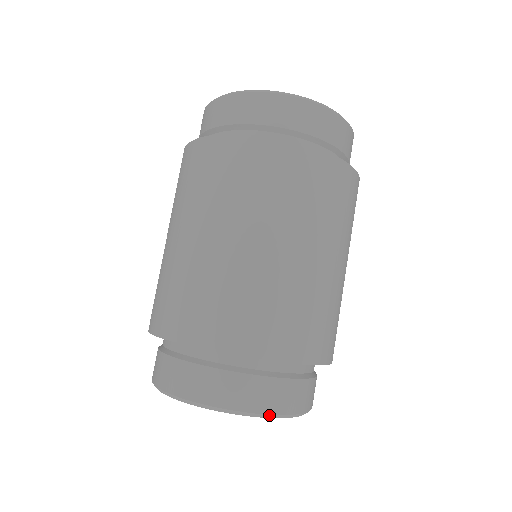
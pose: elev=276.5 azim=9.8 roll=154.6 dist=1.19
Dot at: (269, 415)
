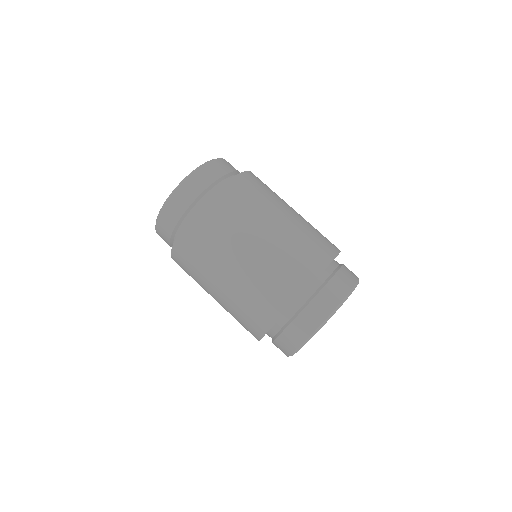
Dot at: (336, 309)
